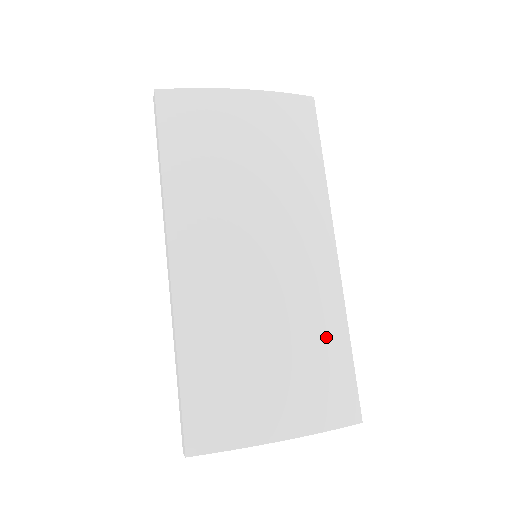
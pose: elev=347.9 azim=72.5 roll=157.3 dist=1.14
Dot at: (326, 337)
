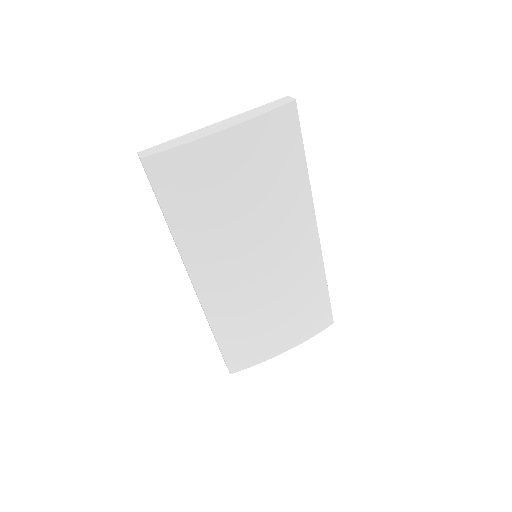
Dot at: (311, 291)
